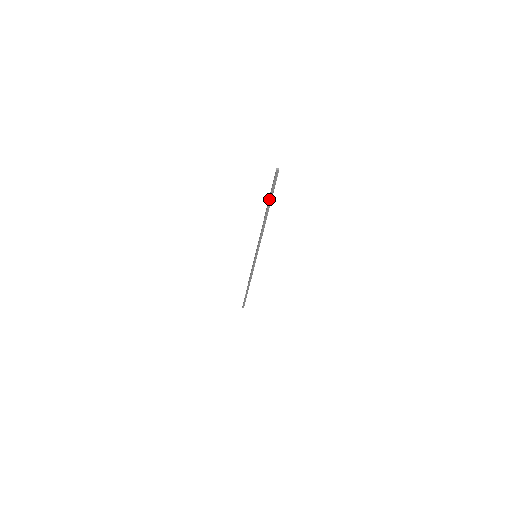
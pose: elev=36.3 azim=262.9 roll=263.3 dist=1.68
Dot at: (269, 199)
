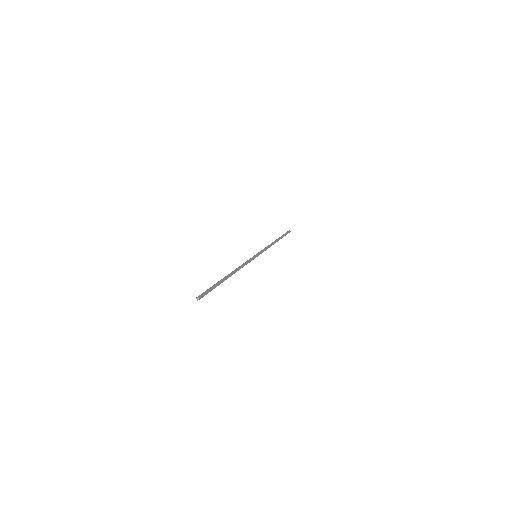
Dot at: occluded
